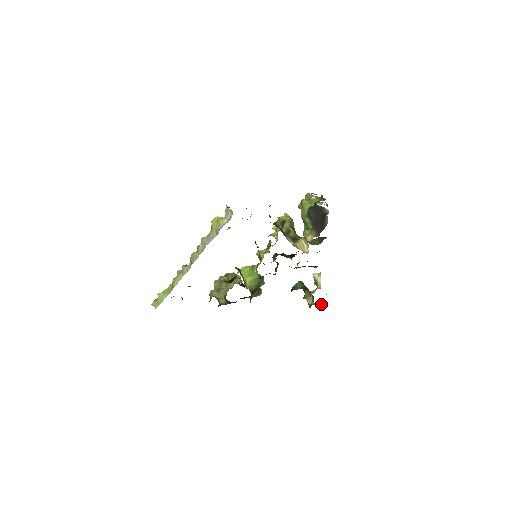
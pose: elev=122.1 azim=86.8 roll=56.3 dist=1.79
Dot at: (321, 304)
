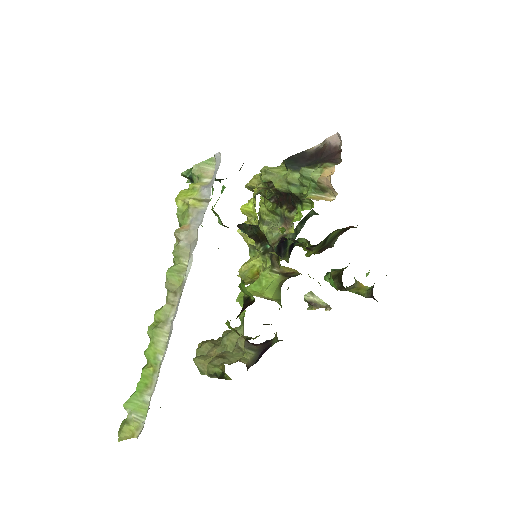
Dot at: occluded
